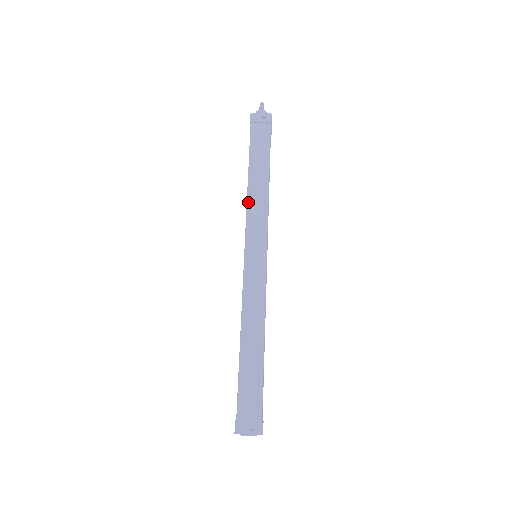
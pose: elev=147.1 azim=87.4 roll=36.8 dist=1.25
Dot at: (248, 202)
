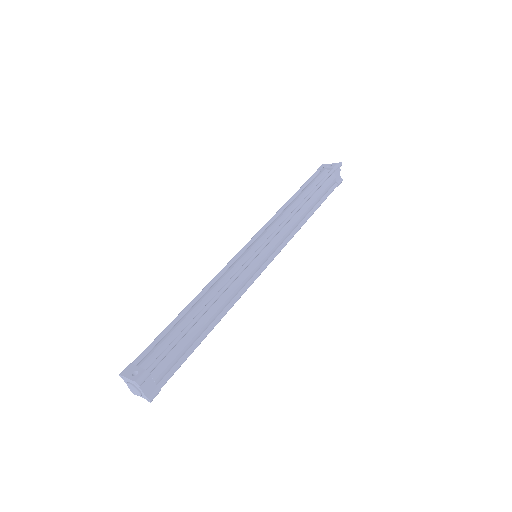
Dot at: (274, 215)
